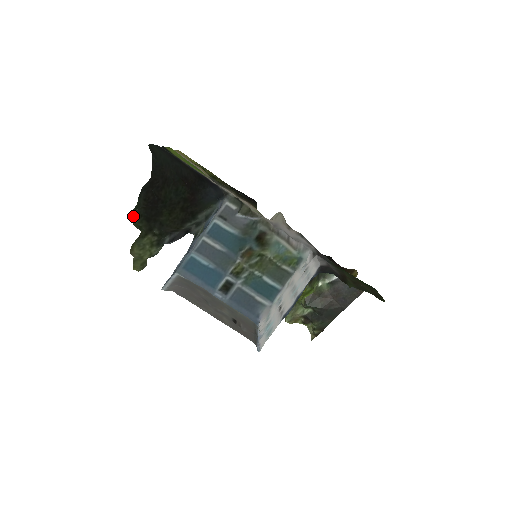
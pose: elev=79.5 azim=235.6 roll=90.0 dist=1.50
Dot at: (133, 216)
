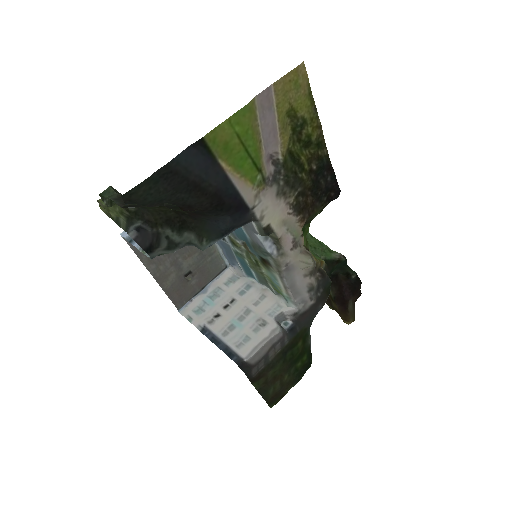
Dot at: occluded
